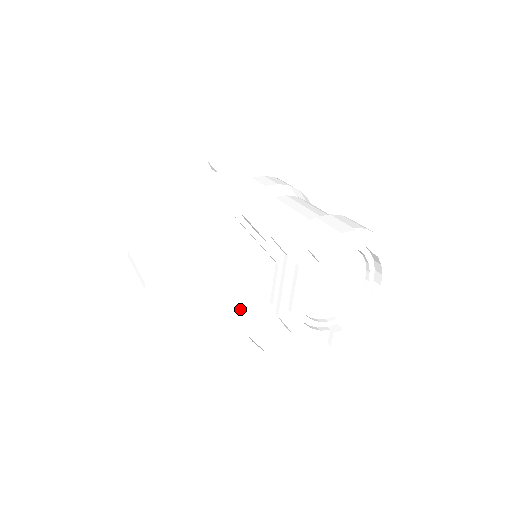
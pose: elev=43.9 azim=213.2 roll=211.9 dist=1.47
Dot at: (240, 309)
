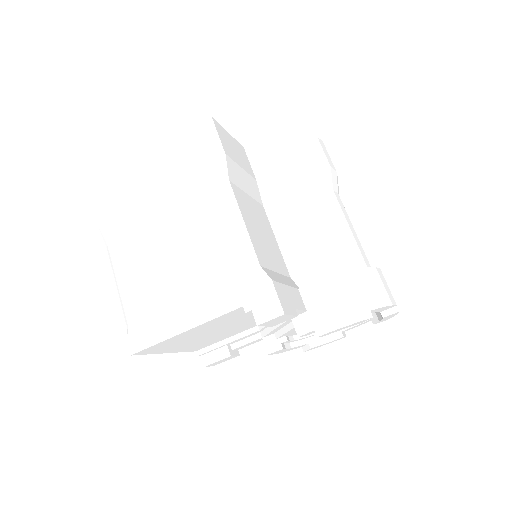
Dot at: (226, 334)
